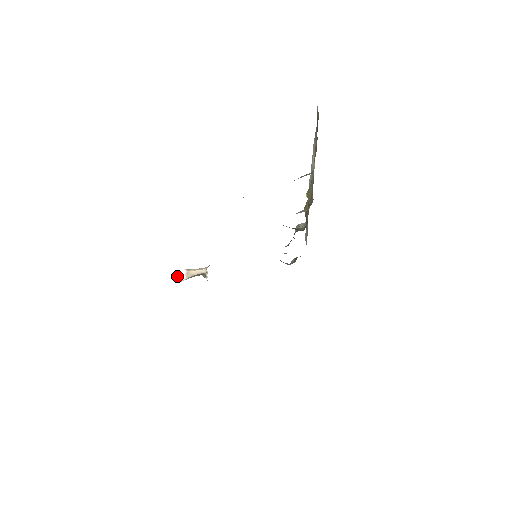
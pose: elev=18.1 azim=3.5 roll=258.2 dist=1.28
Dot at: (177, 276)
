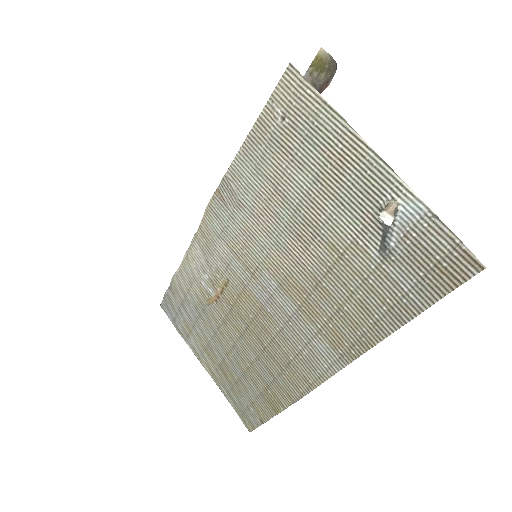
Dot at: (383, 221)
